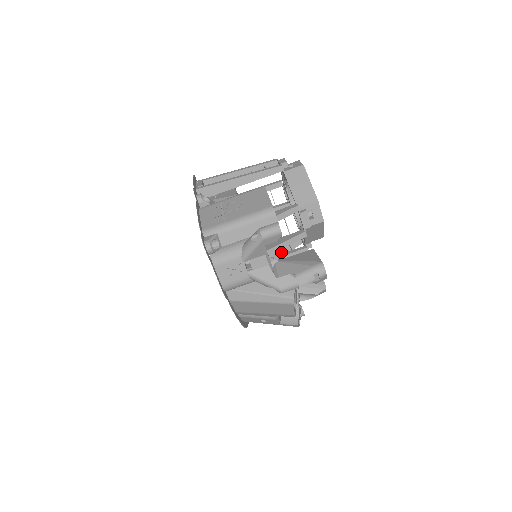
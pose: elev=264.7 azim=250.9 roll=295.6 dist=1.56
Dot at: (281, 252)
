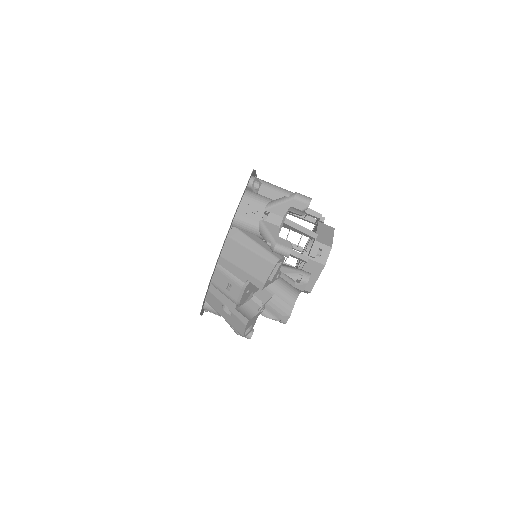
Dot at: occluded
